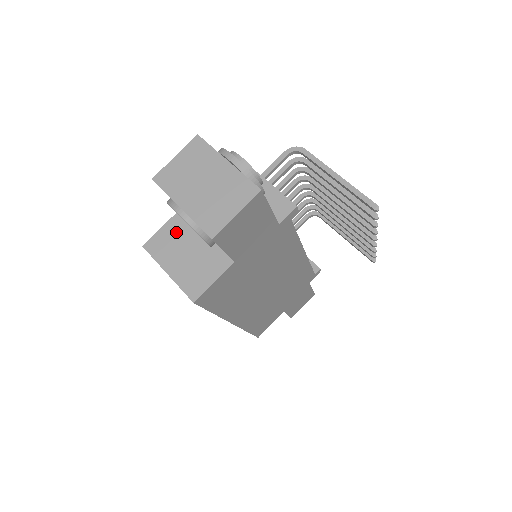
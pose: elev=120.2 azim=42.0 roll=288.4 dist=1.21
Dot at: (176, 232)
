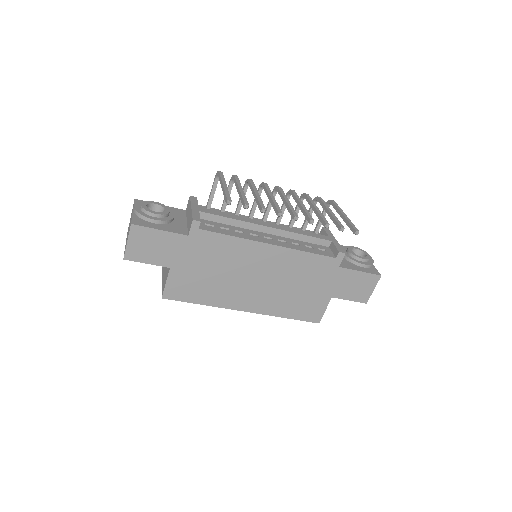
Dot at: occluded
